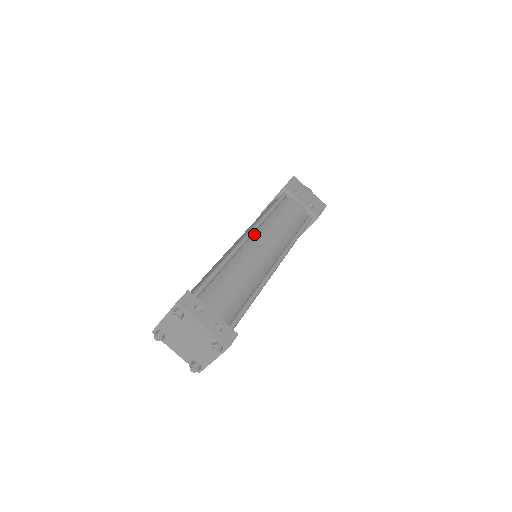
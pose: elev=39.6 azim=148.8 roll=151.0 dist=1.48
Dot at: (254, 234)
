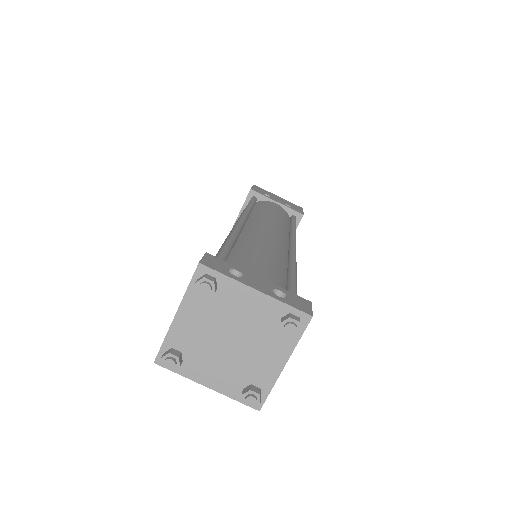
Dot at: (247, 222)
